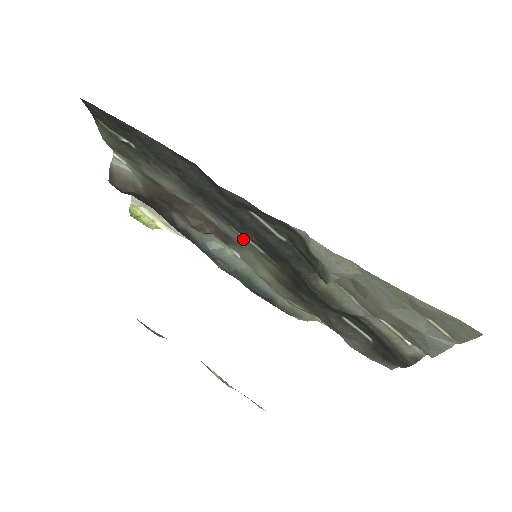
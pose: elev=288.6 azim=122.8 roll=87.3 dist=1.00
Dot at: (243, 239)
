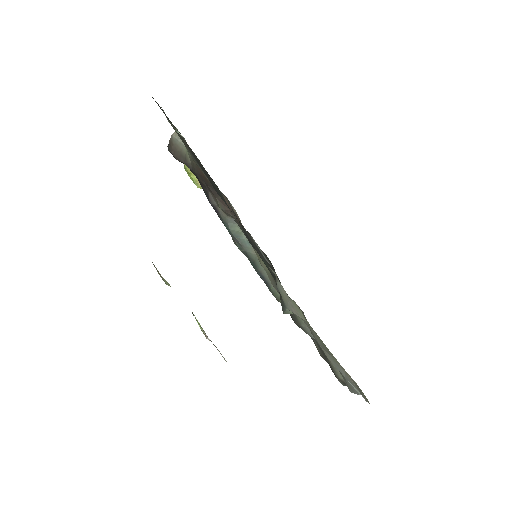
Dot at: occluded
